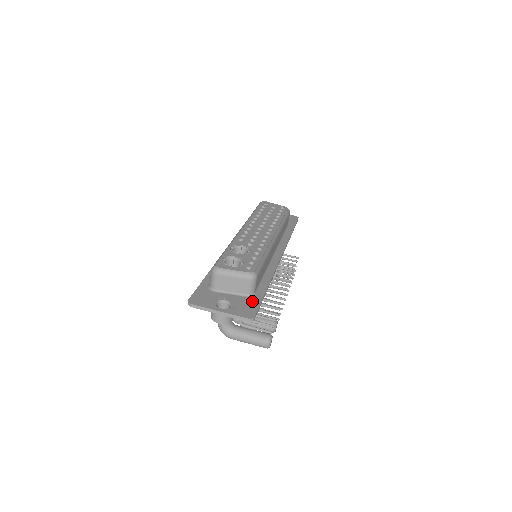
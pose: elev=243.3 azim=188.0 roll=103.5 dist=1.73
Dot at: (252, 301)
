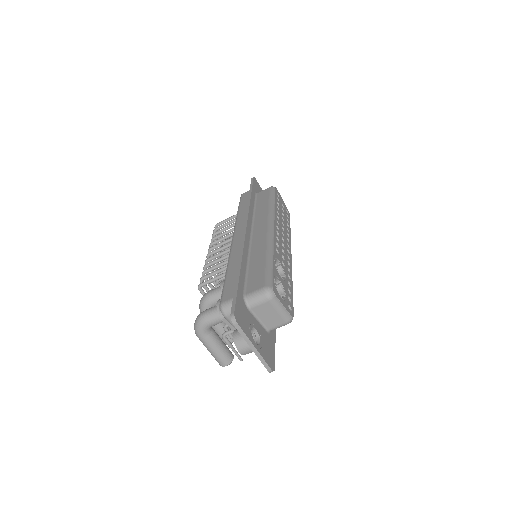
Dot at: (271, 341)
